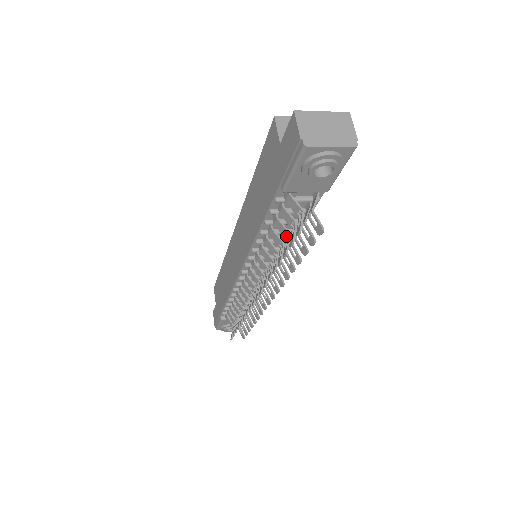
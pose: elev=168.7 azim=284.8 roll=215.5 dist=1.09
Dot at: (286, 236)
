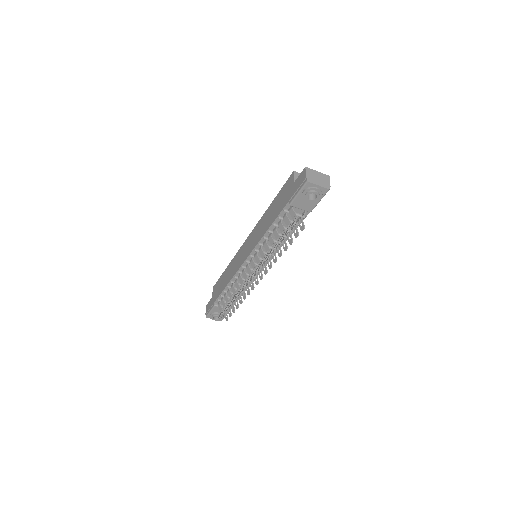
Dot at: (283, 233)
